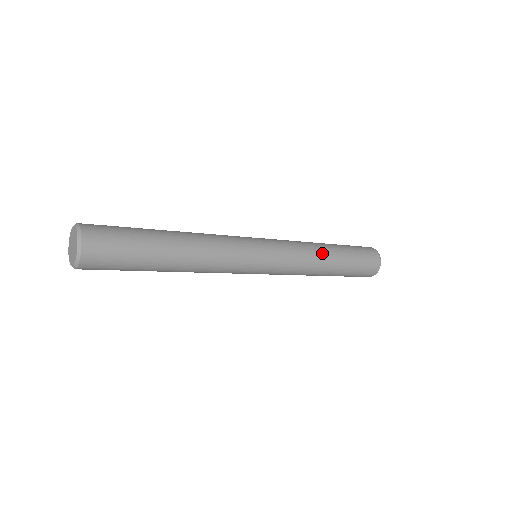
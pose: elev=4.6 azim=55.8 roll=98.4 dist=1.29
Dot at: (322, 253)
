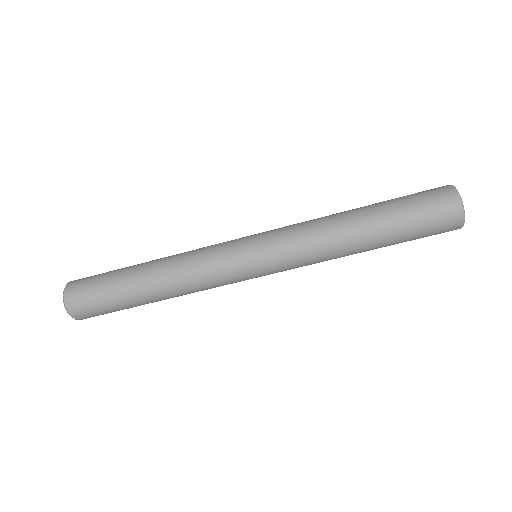
Dot at: (336, 214)
